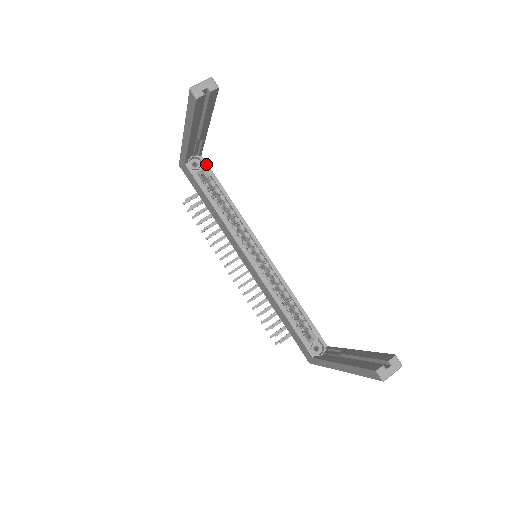
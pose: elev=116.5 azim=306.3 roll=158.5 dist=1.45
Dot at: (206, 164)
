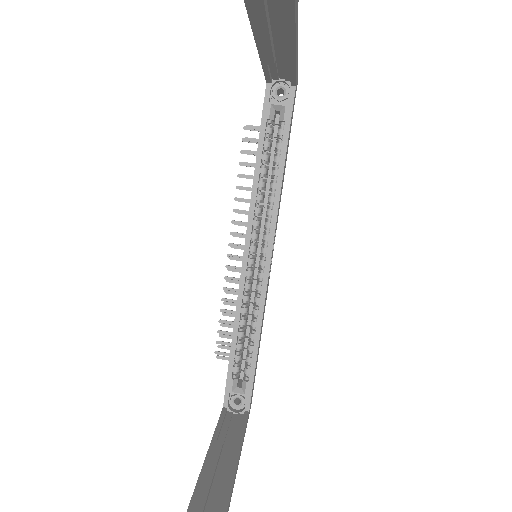
Dot at: (292, 102)
